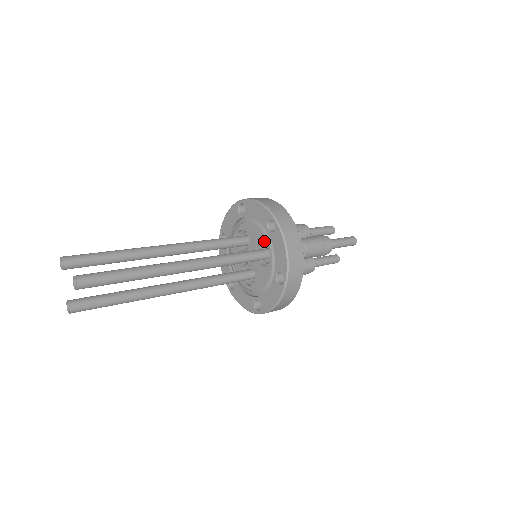
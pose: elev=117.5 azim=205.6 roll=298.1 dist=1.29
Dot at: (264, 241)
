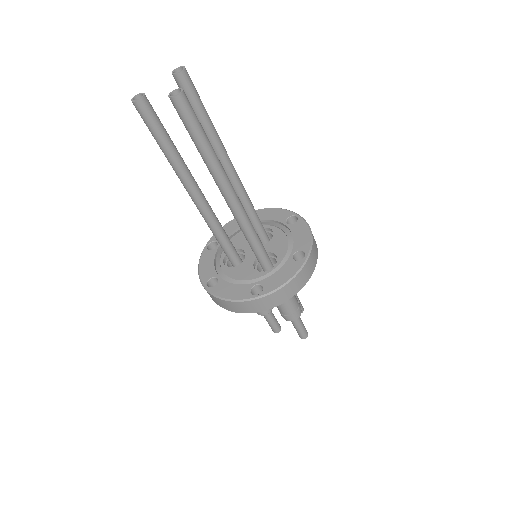
Dot at: (279, 256)
